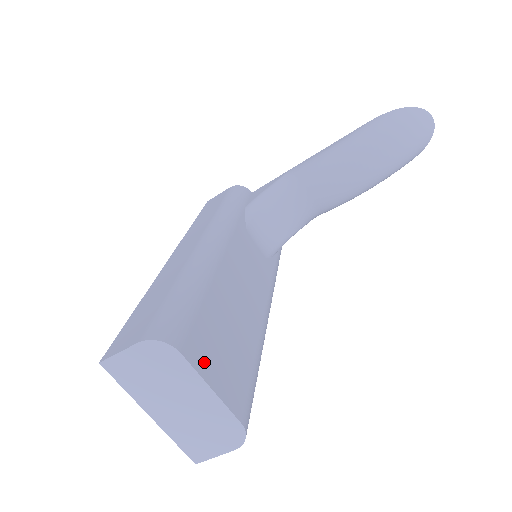
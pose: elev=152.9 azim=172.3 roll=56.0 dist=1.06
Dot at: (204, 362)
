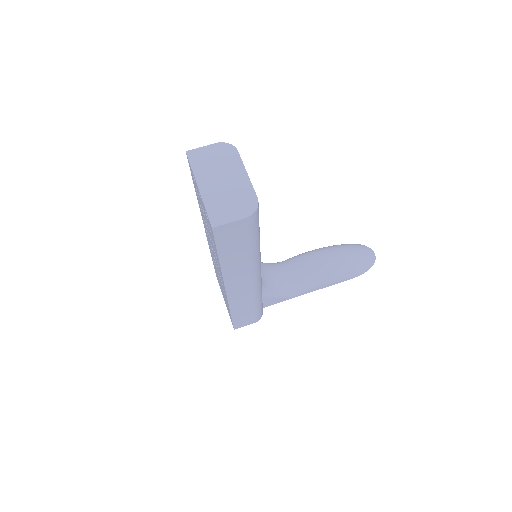
Dot at: occluded
